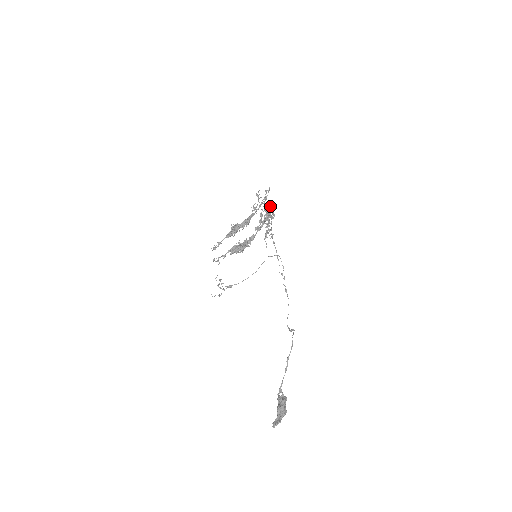
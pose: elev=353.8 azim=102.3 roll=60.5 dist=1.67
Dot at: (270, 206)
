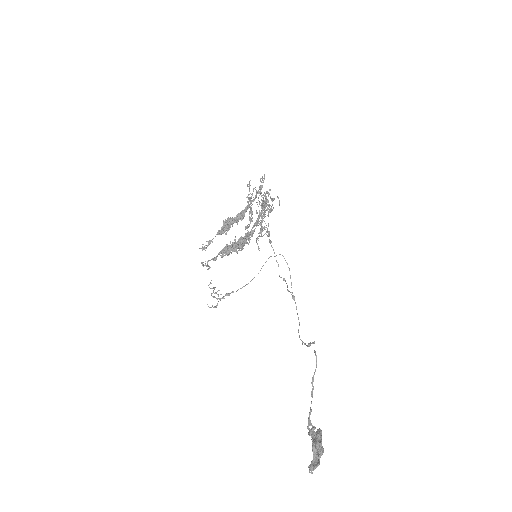
Dot at: occluded
